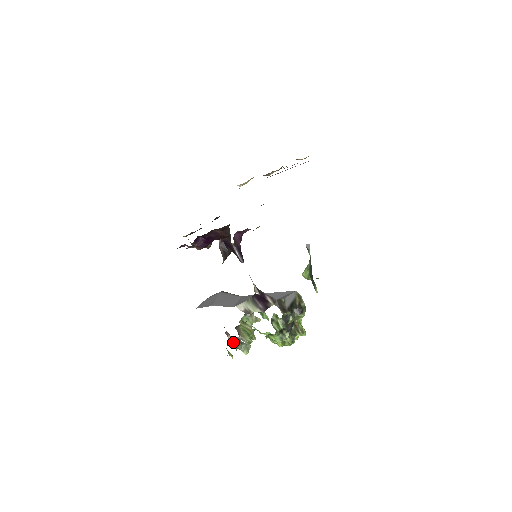
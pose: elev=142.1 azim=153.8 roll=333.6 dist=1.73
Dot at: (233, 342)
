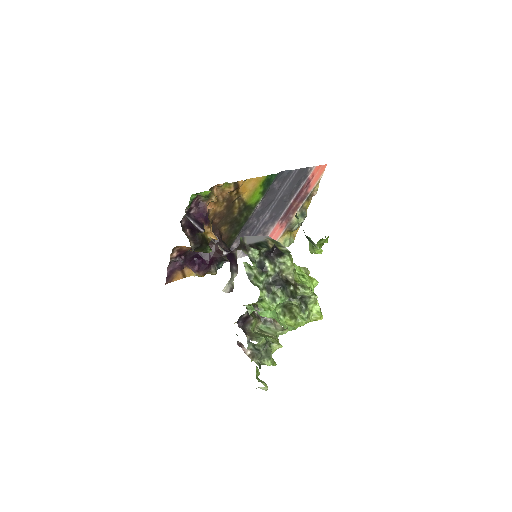
Dot at: (251, 355)
